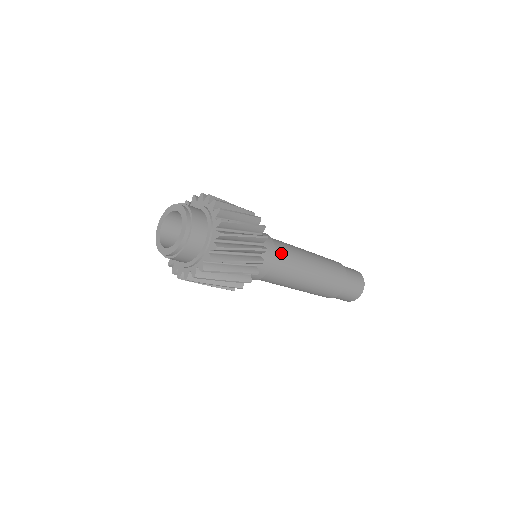
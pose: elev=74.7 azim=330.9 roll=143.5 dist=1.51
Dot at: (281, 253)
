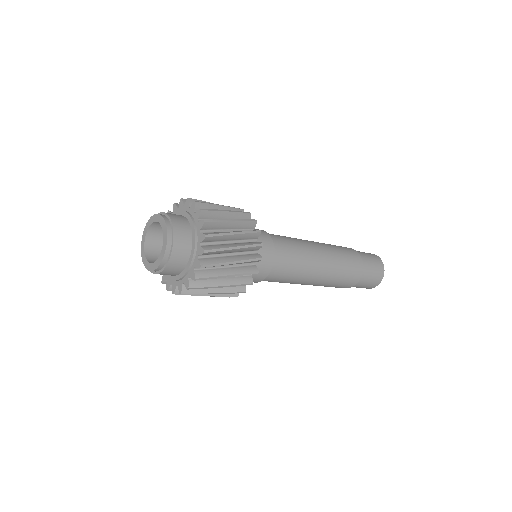
Dot at: (280, 268)
